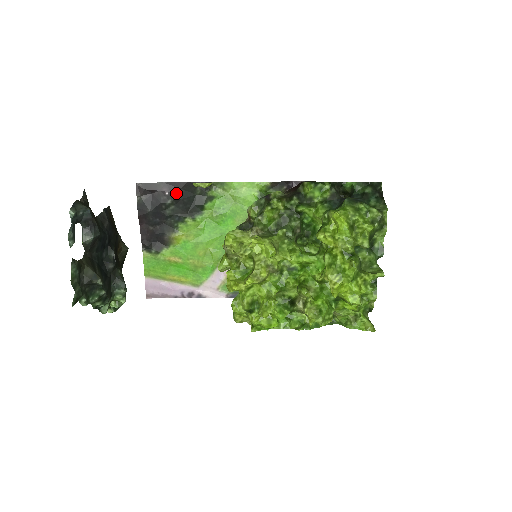
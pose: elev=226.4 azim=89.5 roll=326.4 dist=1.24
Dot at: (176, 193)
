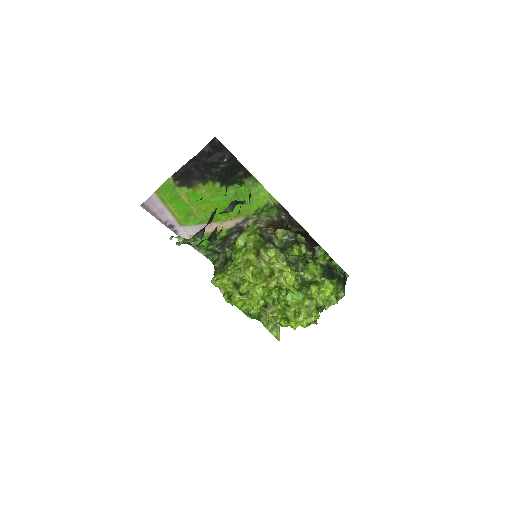
Dot at: (230, 164)
